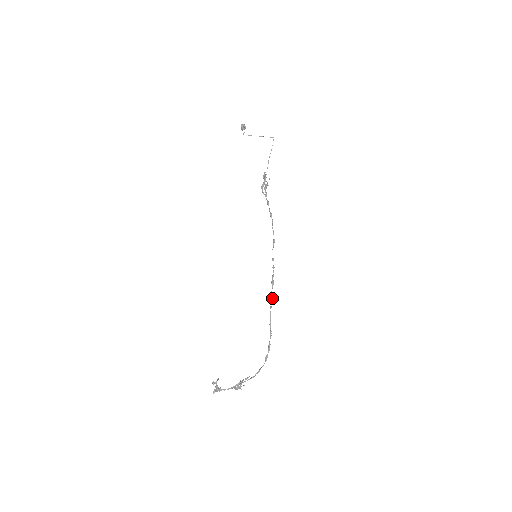
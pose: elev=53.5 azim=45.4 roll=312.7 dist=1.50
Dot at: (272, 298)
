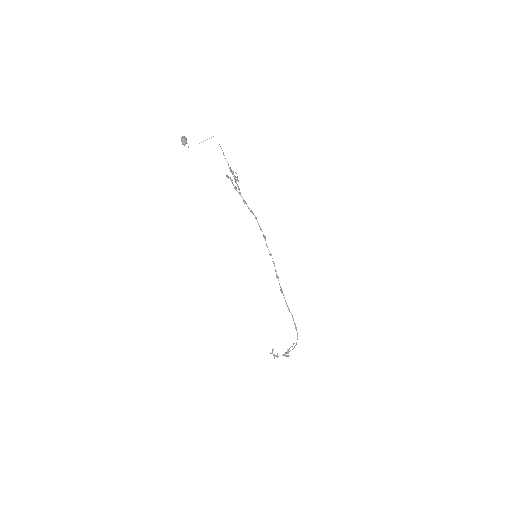
Dot at: (281, 291)
